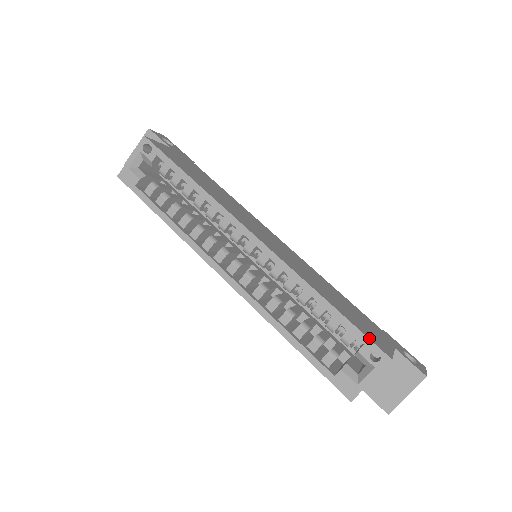
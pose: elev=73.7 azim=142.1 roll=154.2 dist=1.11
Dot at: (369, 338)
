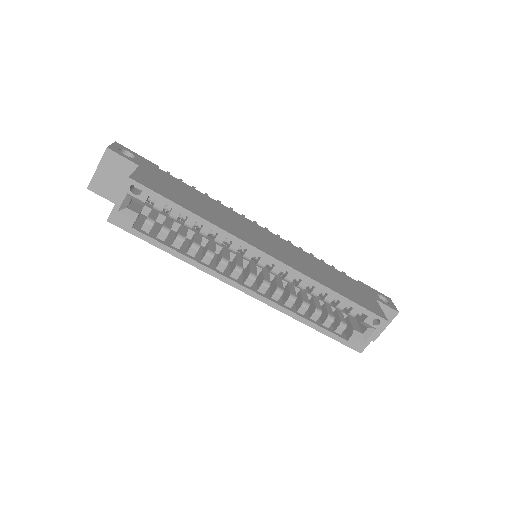
Dot at: (371, 311)
